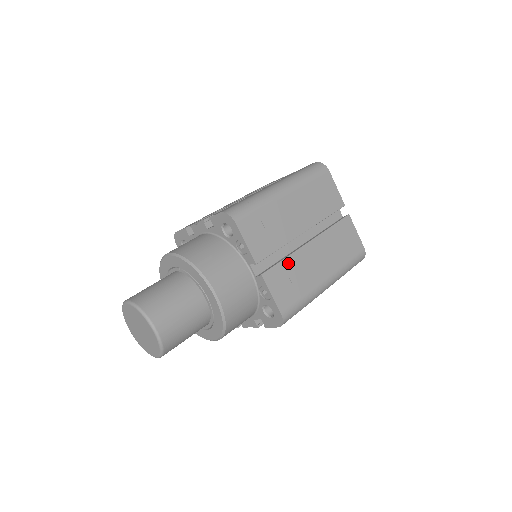
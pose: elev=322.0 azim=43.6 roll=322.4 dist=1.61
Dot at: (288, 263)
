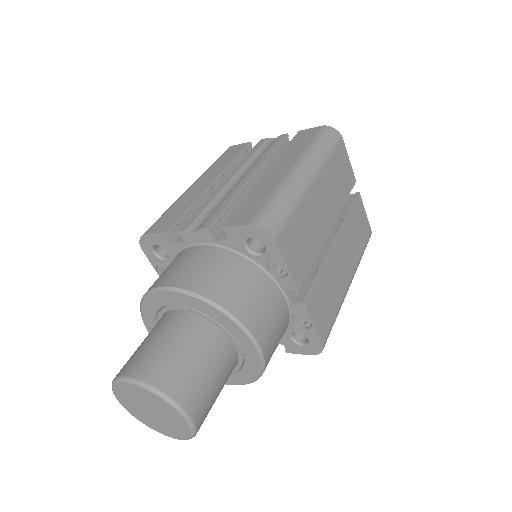
Dot at: (322, 276)
